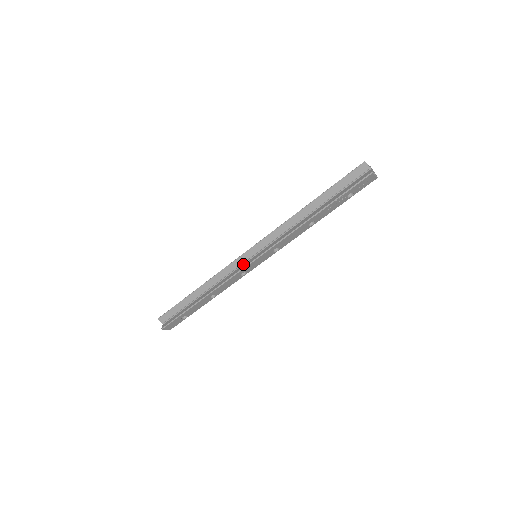
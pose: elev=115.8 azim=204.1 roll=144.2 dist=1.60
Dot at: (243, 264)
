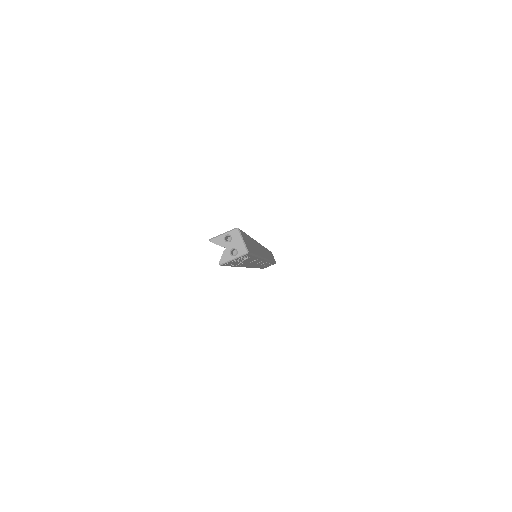
Dot at: occluded
